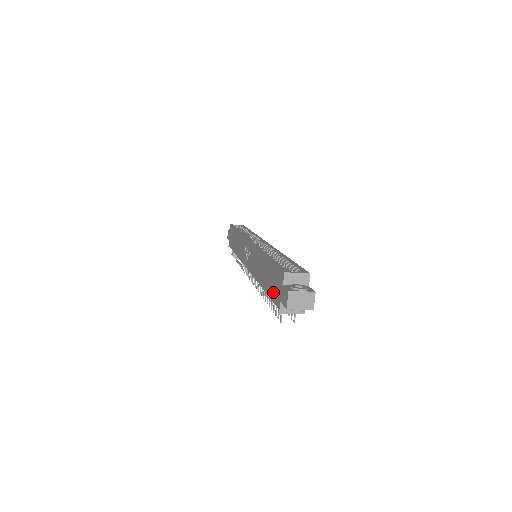
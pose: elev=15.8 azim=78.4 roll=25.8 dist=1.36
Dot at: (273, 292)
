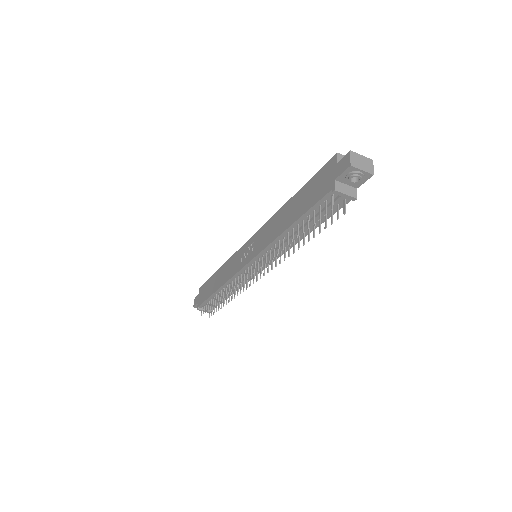
Dot at: (317, 194)
